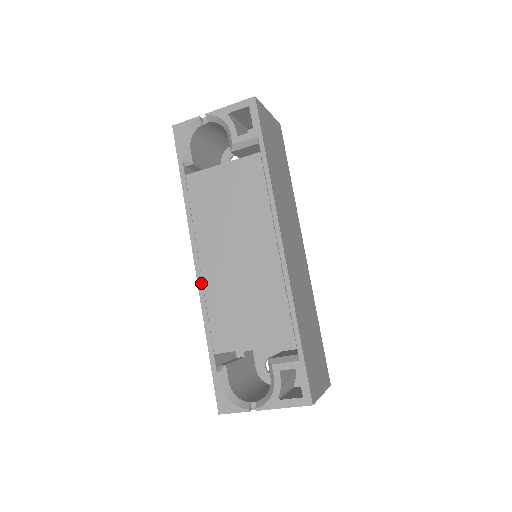
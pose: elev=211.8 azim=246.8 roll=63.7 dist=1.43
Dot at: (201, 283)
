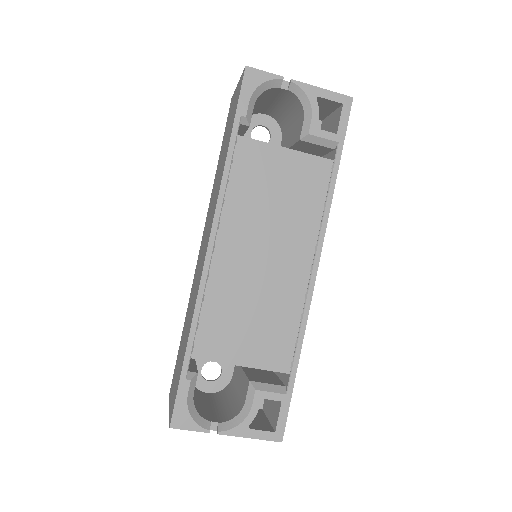
Dot at: (208, 271)
